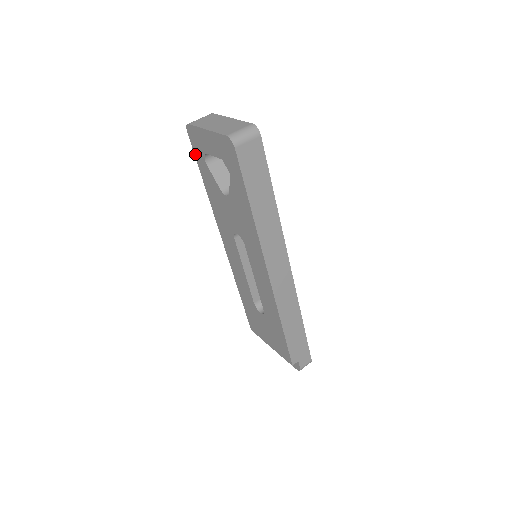
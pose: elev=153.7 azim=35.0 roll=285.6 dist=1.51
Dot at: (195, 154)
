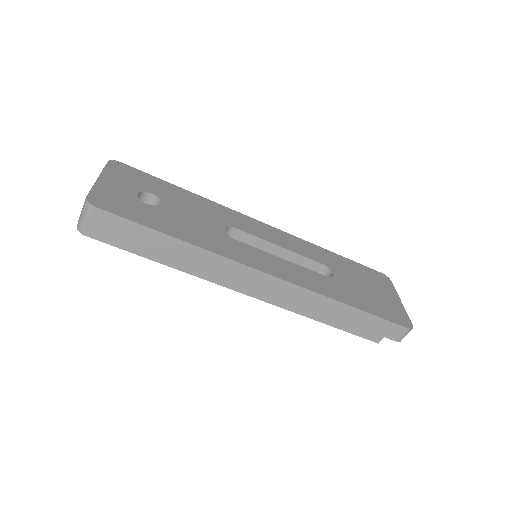
Dot at: occluded
